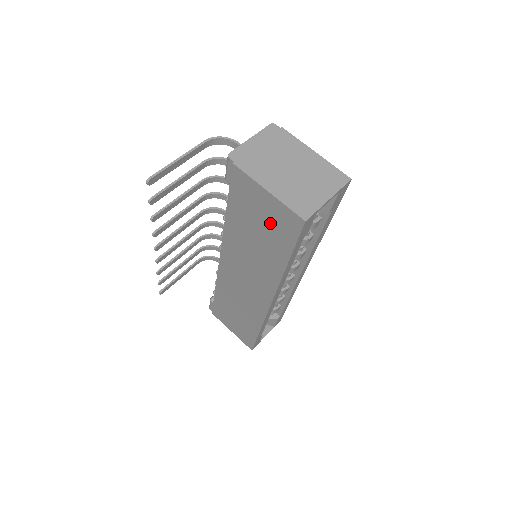
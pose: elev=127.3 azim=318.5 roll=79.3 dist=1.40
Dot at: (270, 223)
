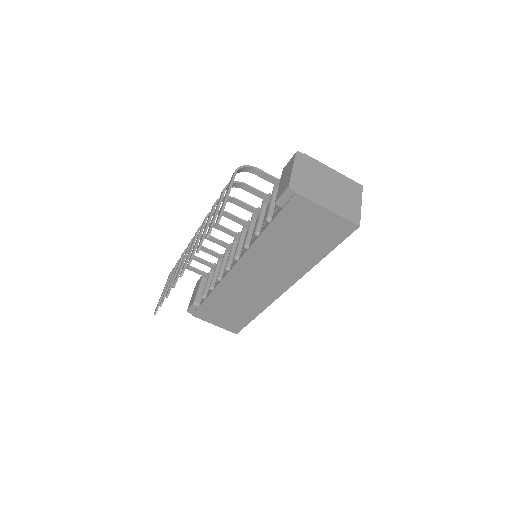
Dot at: (318, 232)
